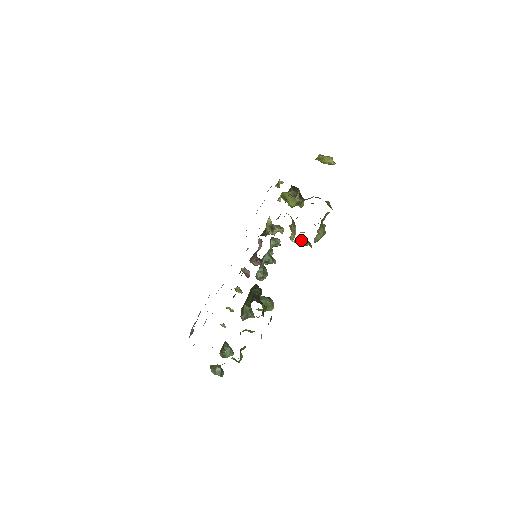
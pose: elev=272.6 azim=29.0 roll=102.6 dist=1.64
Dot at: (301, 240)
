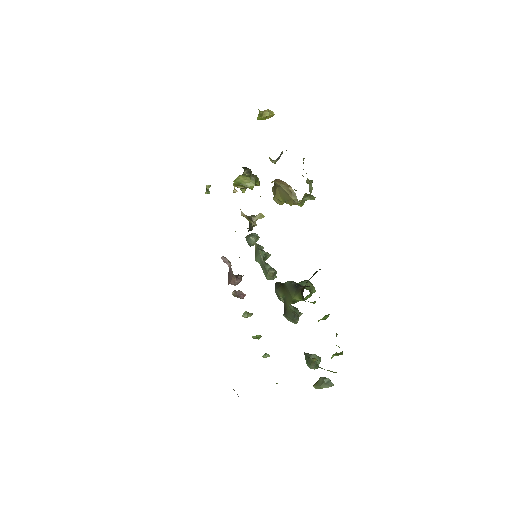
Dot at: (303, 197)
